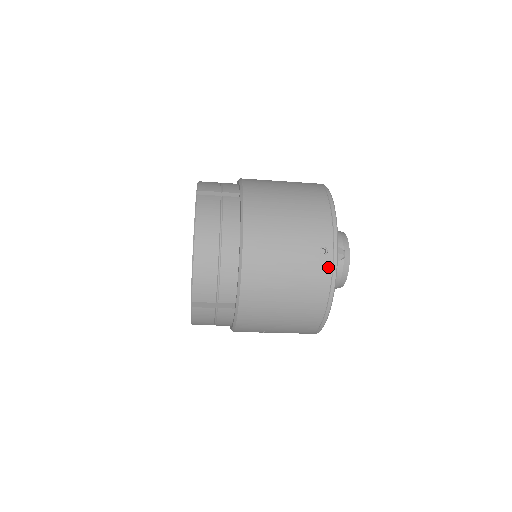
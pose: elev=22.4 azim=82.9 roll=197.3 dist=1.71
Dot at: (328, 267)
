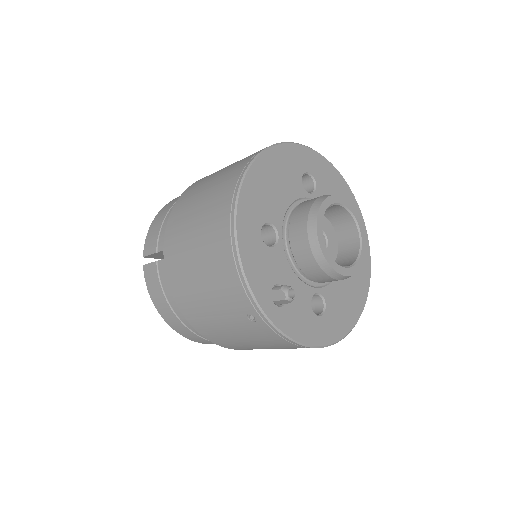
Dot at: (269, 331)
